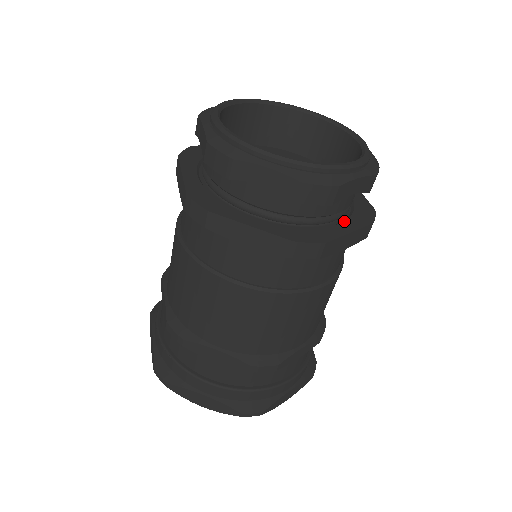
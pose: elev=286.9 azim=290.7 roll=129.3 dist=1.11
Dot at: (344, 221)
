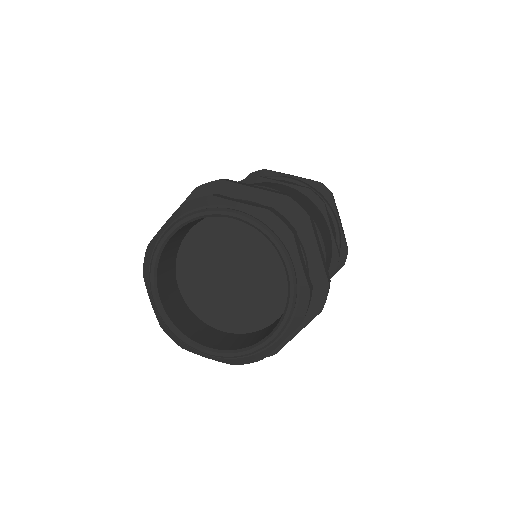
Dot at: occluded
